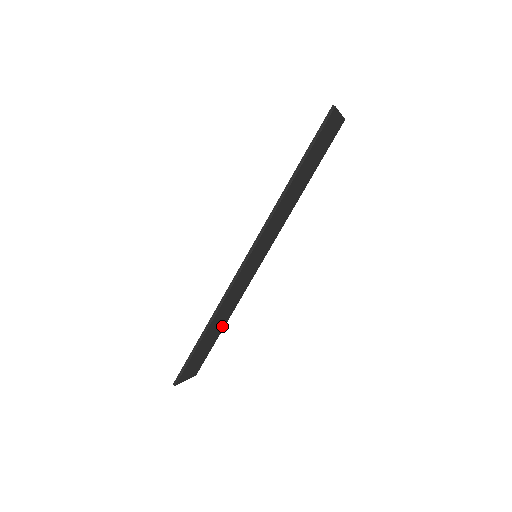
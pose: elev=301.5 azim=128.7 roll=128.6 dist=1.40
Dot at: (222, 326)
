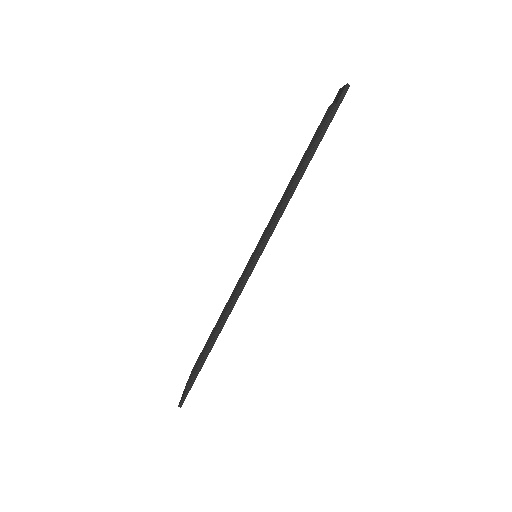
Dot at: occluded
